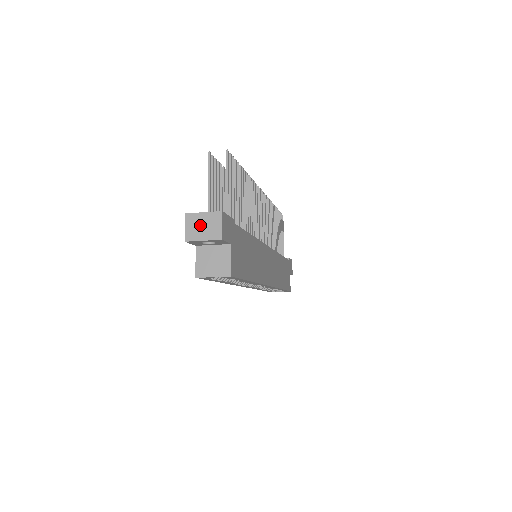
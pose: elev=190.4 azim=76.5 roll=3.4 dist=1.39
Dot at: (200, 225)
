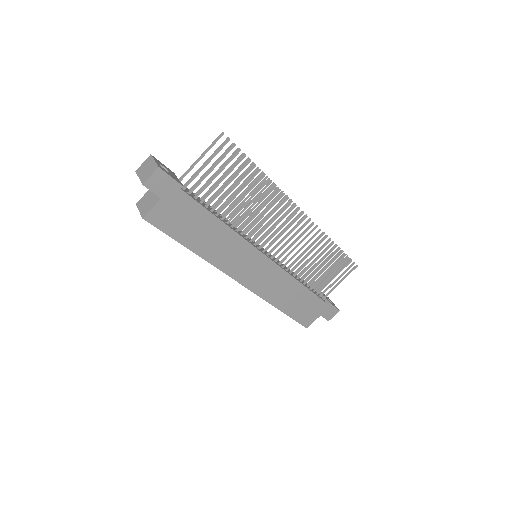
Dot at: (147, 167)
